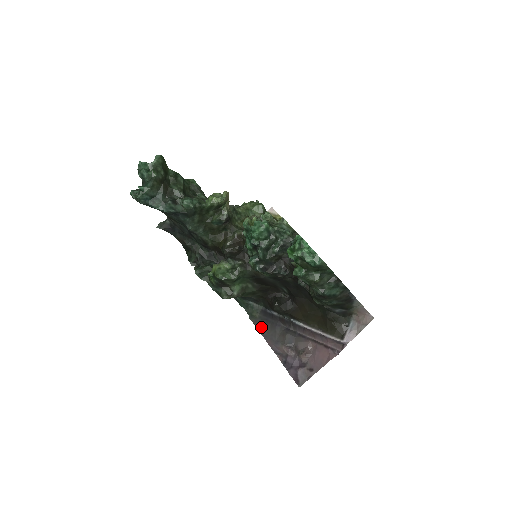
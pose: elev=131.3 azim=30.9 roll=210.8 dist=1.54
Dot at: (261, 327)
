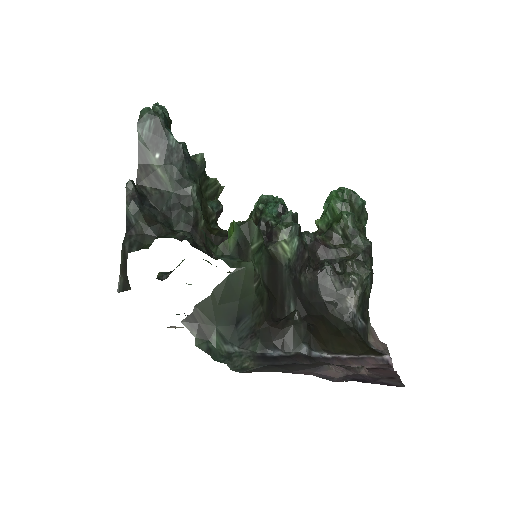
Dot at: (273, 369)
